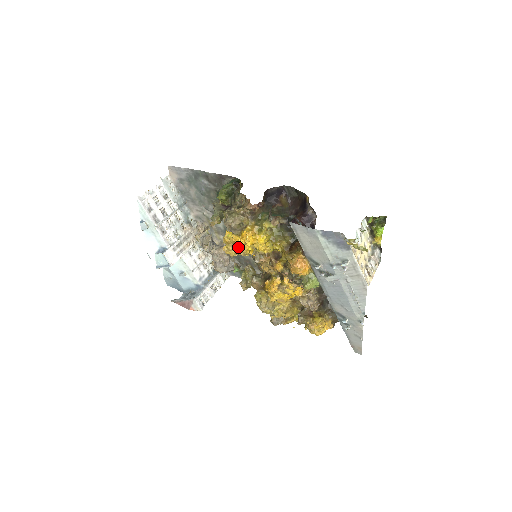
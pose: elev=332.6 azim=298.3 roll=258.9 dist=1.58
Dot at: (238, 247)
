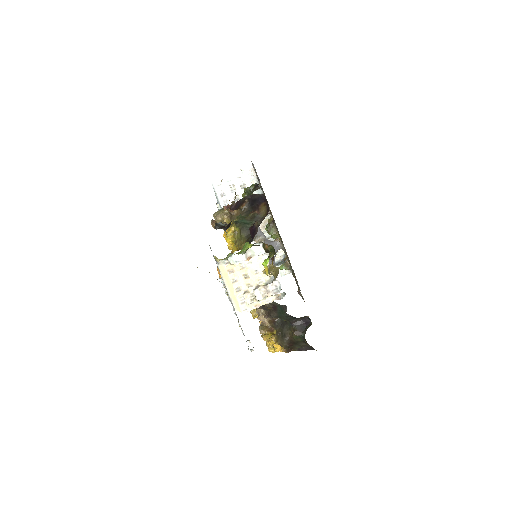
Dot at: occluded
